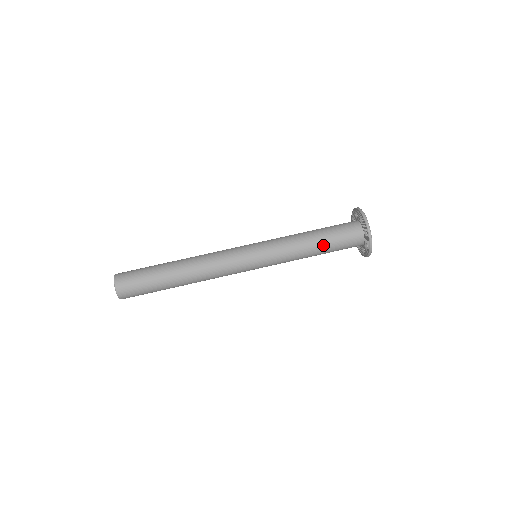
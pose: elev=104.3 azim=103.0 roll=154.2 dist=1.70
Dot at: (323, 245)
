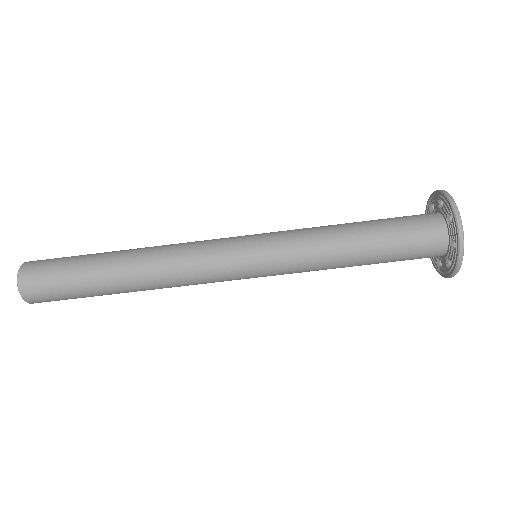
Dot at: (373, 254)
